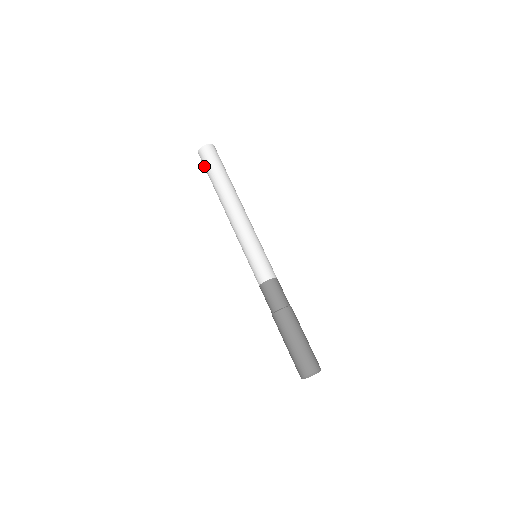
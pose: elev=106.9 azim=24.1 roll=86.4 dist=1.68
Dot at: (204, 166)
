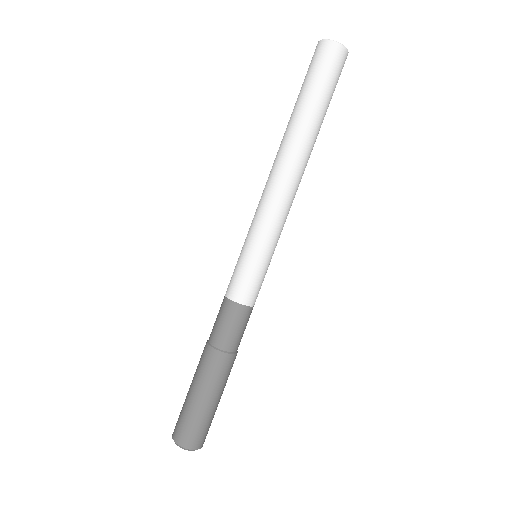
Dot at: (315, 69)
